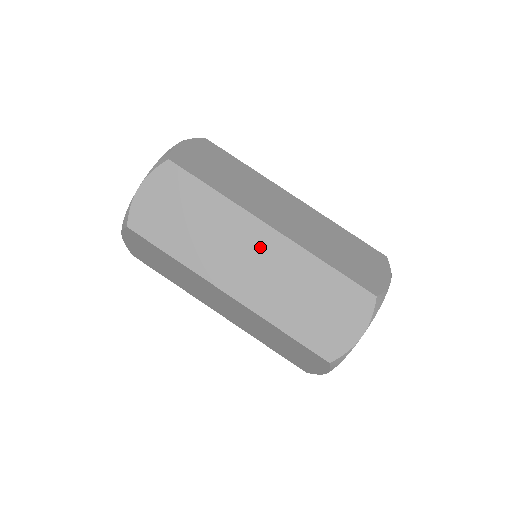
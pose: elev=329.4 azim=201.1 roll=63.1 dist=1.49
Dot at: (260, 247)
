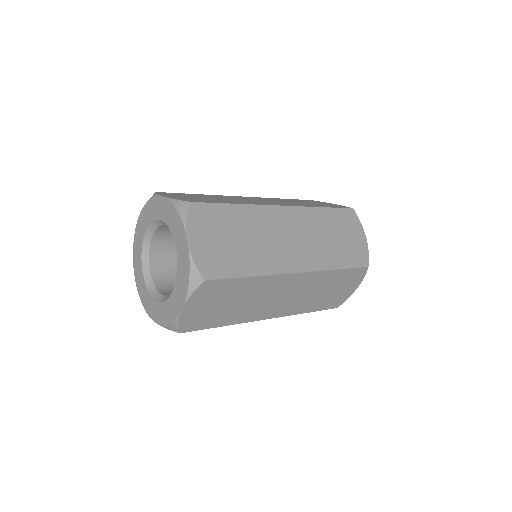
Dot at: (289, 224)
